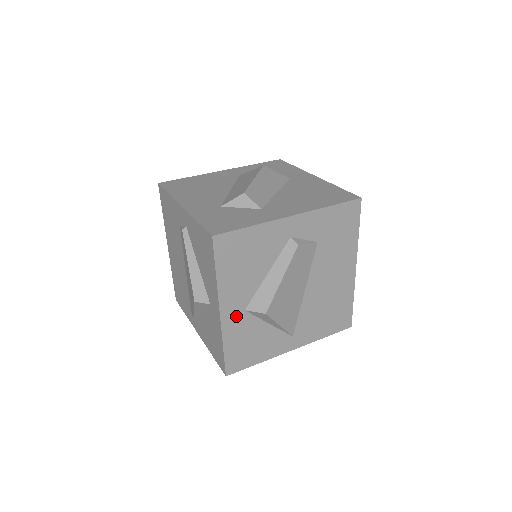
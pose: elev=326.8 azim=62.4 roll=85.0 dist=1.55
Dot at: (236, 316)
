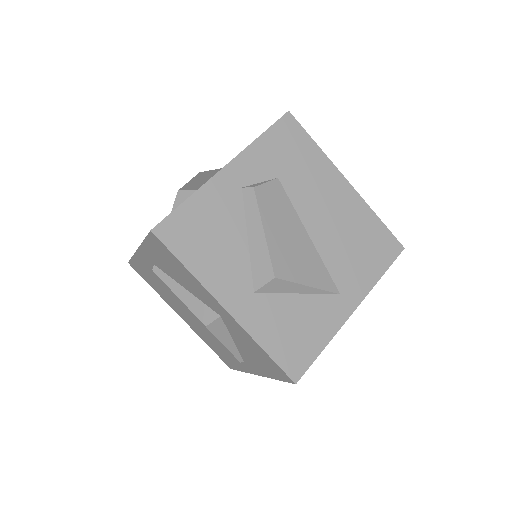
Dot at: (249, 304)
